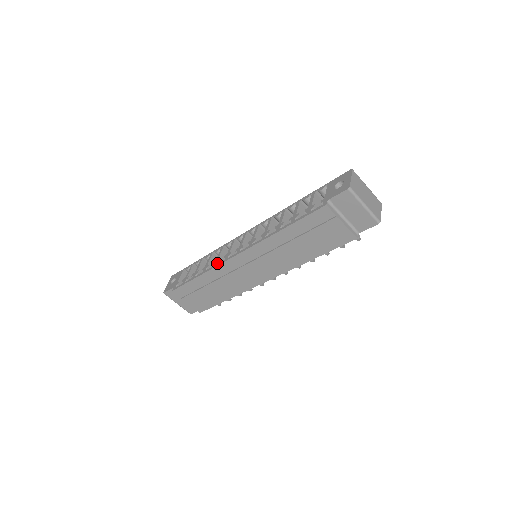
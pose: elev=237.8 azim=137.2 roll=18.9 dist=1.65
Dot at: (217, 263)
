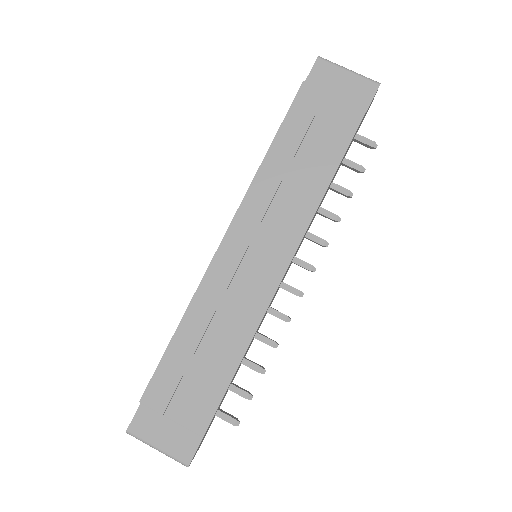
Dot at: occluded
